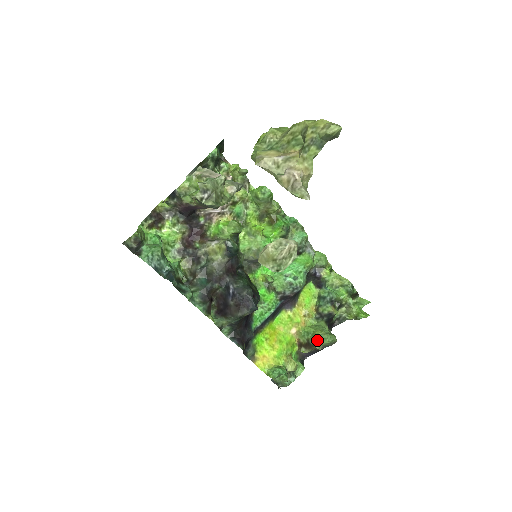
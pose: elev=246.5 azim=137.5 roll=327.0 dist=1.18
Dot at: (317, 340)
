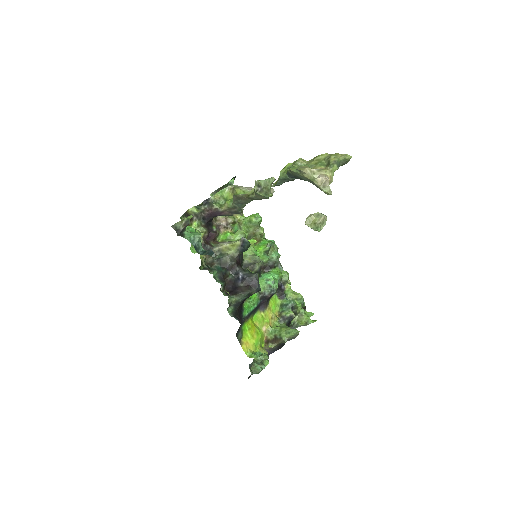
Dot at: (284, 334)
